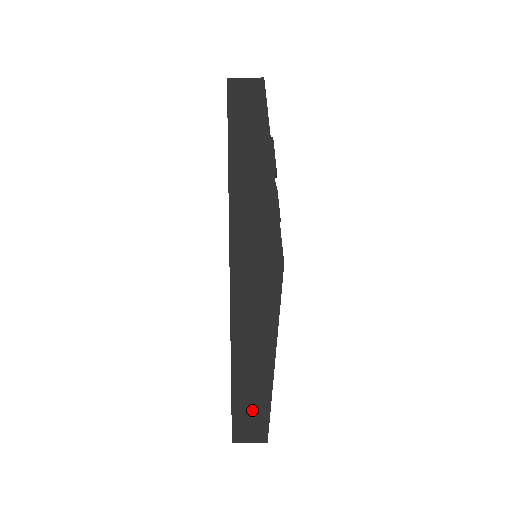
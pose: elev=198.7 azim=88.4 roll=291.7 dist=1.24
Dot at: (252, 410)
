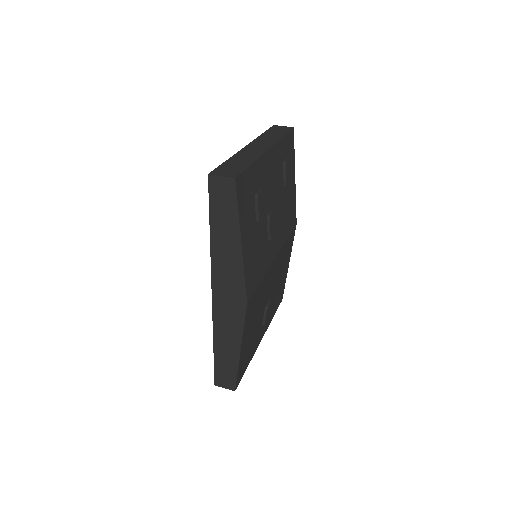
Dot at: (226, 374)
